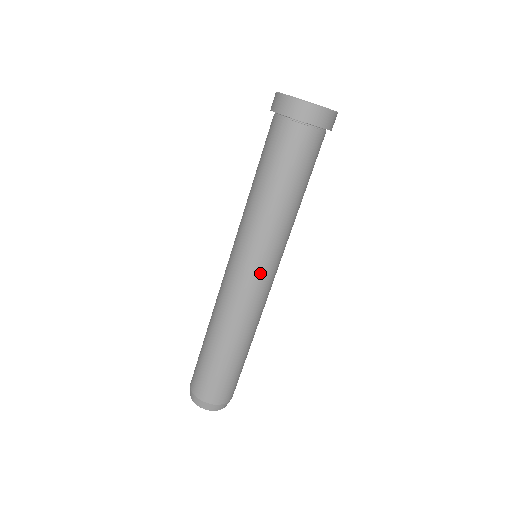
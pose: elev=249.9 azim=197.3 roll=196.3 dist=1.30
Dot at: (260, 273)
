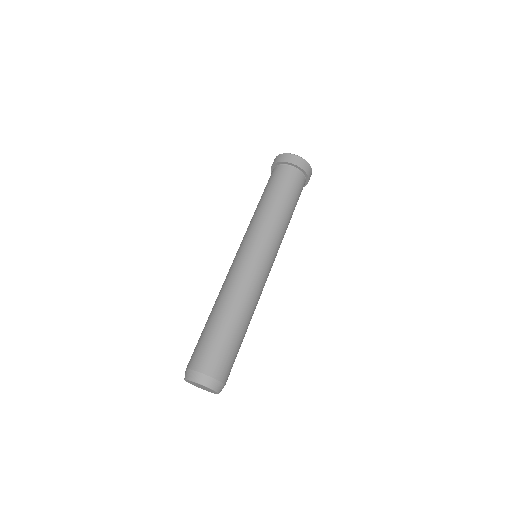
Dot at: (248, 251)
